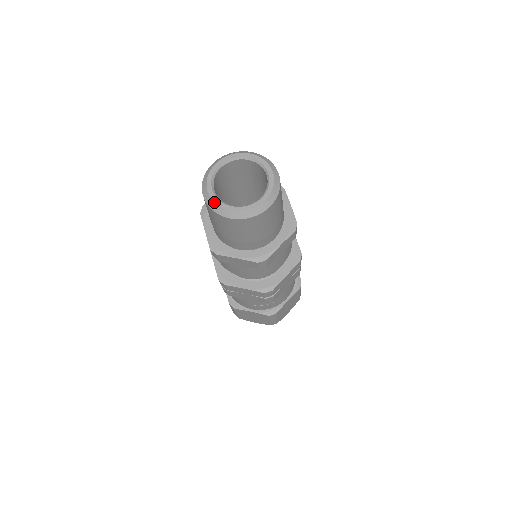
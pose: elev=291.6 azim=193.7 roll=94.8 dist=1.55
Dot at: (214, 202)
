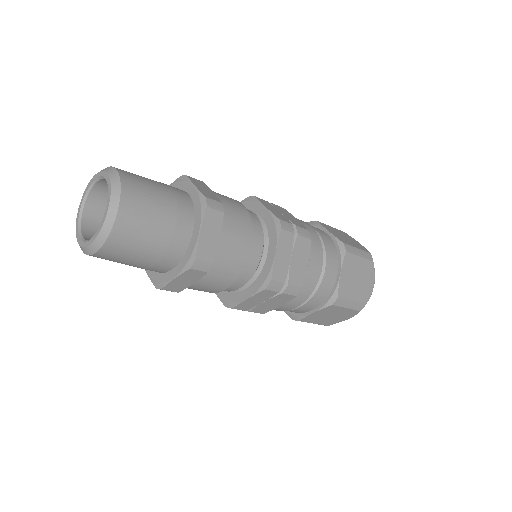
Dot at: (76, 225)
